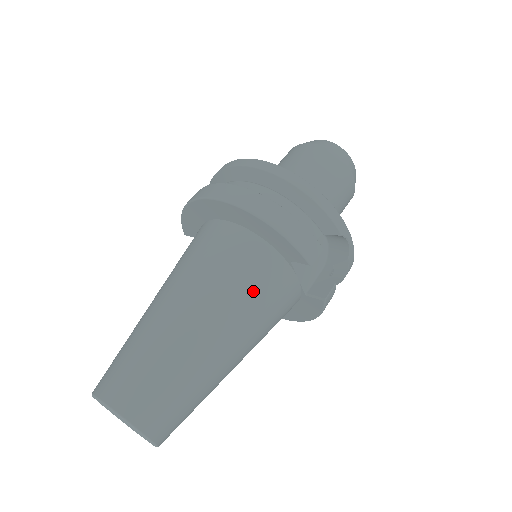
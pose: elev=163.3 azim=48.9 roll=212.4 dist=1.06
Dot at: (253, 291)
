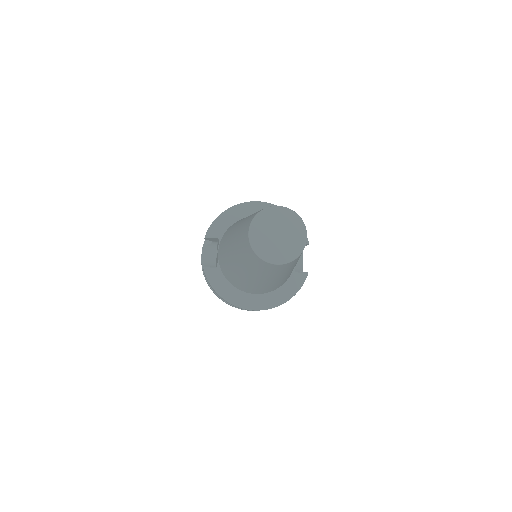
Dot at: occluded
